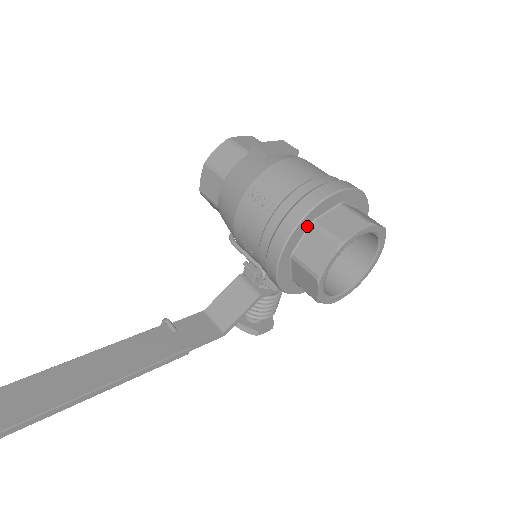
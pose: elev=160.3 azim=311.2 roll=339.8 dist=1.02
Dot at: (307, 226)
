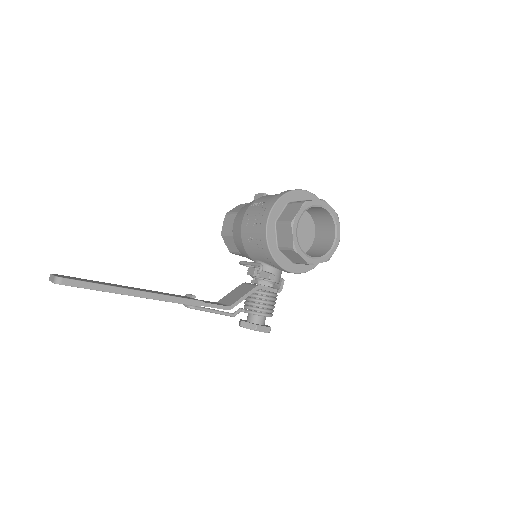
Dot at: (285, 204)
